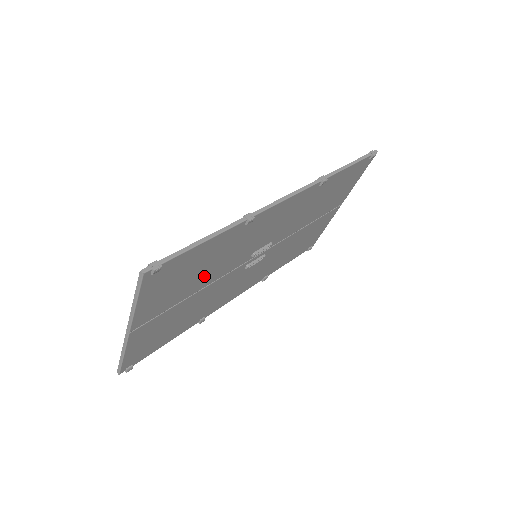
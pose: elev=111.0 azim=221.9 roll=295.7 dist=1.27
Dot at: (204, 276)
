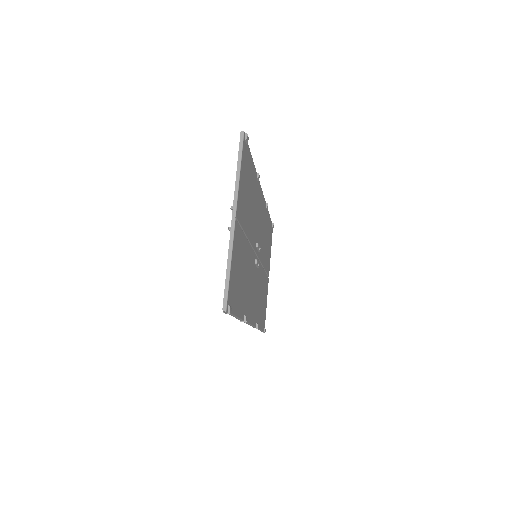
Dot at: (249, 216)
